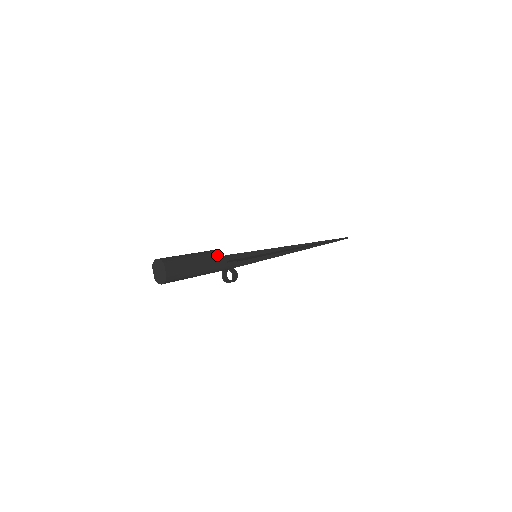
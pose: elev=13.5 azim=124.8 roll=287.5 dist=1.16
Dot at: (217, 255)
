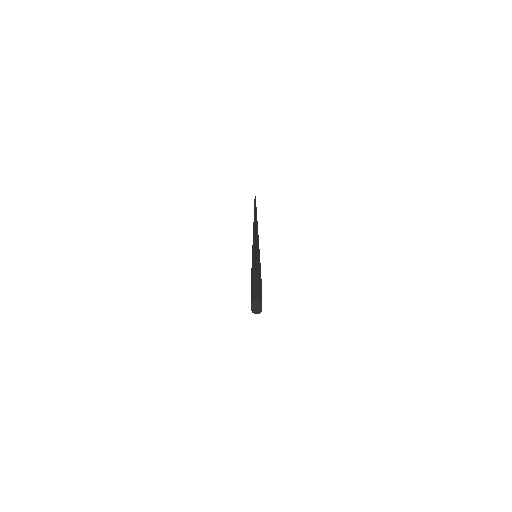
Dot at: occluded
